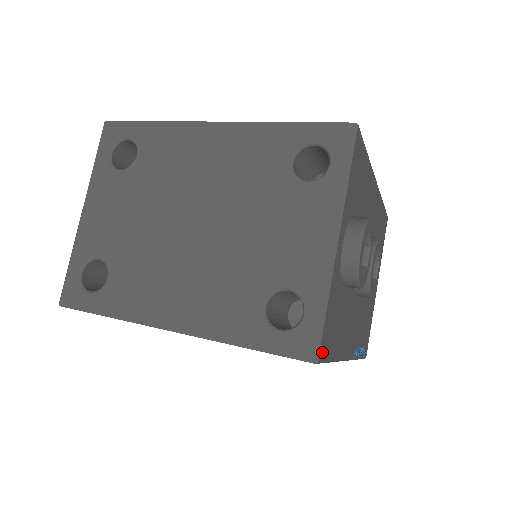
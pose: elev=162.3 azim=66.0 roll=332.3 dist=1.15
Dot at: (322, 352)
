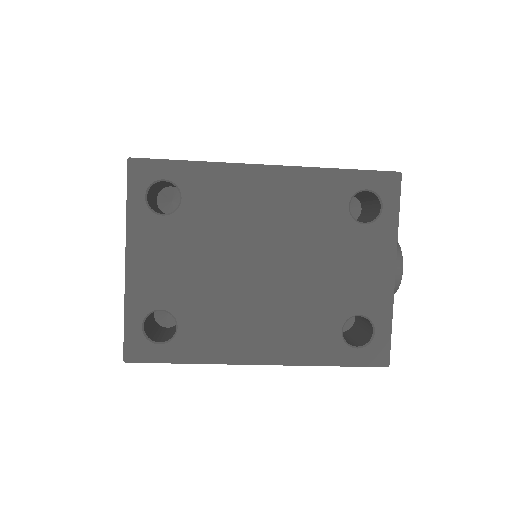
Dot at: occluded
